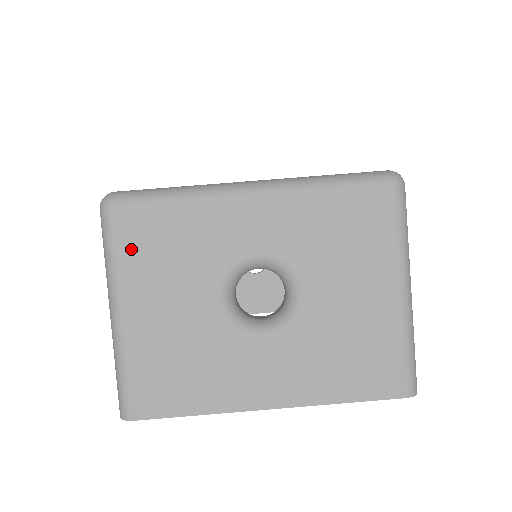
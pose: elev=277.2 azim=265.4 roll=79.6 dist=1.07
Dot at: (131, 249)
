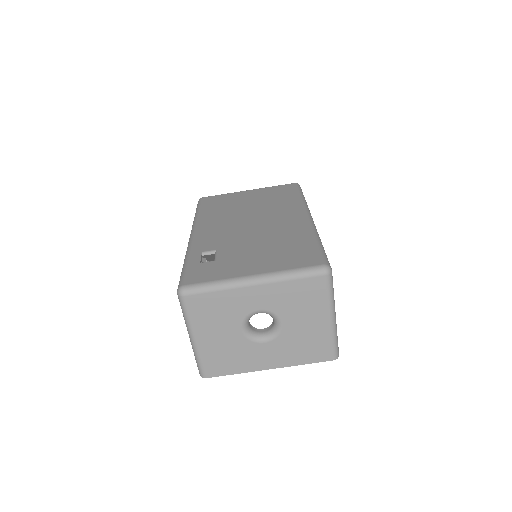
Dot at: (197, 313)
